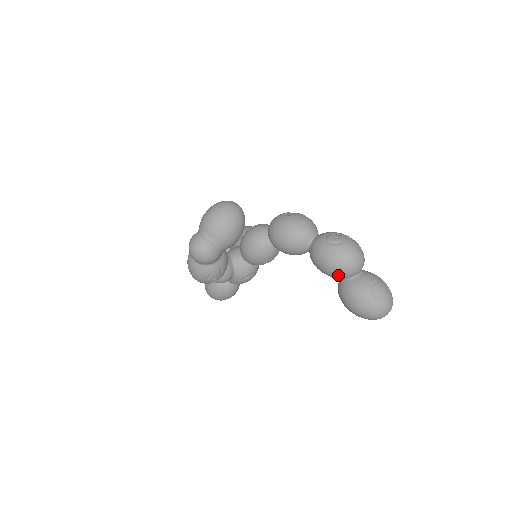
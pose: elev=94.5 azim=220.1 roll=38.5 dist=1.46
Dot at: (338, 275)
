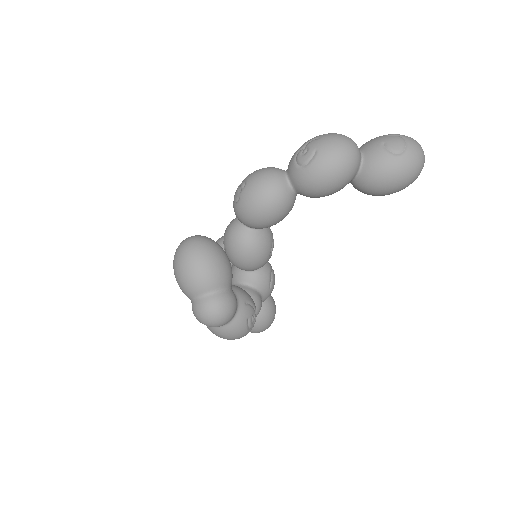
Dot at: (348, 178)
